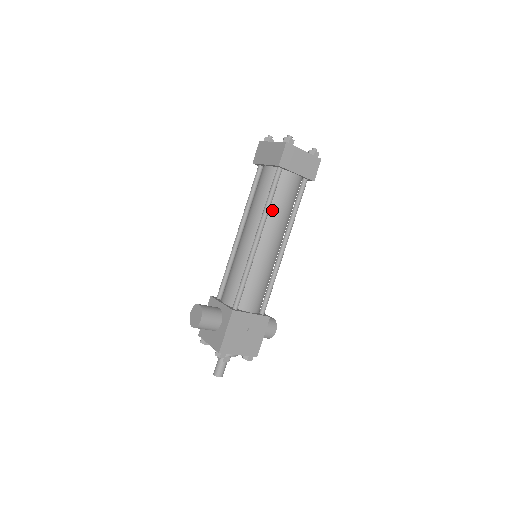
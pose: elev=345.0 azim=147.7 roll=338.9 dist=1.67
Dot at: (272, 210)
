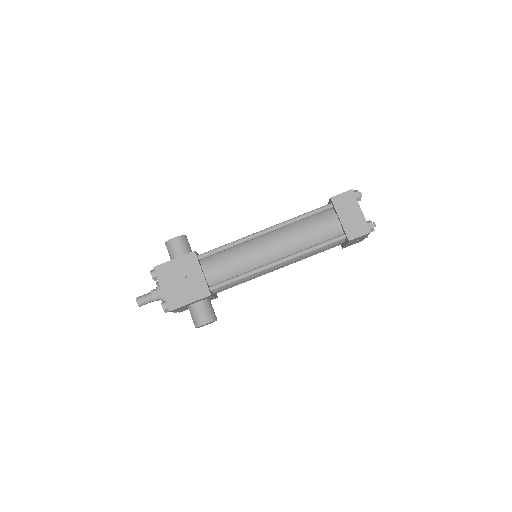
Dot at: (296, 226)
